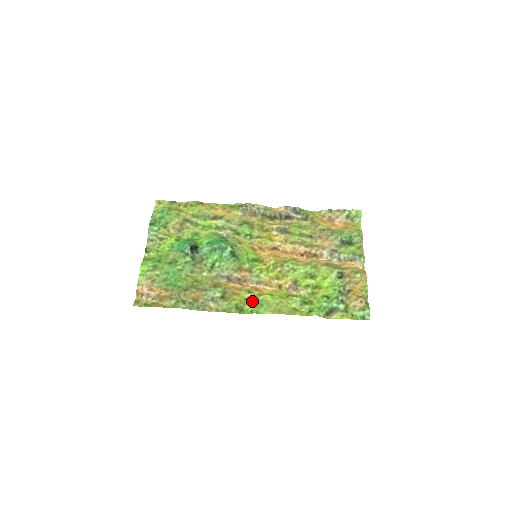
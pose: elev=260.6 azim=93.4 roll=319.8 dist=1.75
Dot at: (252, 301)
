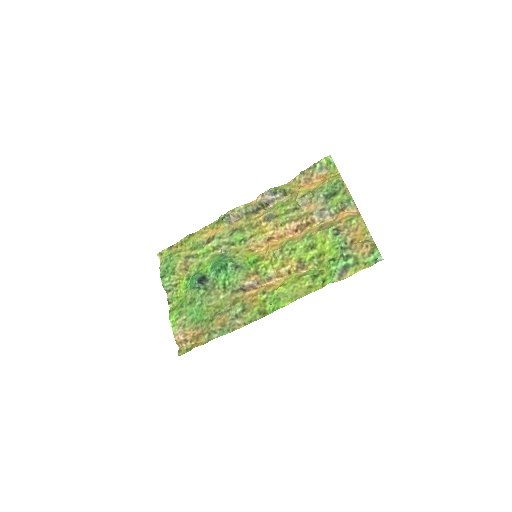
Dot at: (270, 300)
